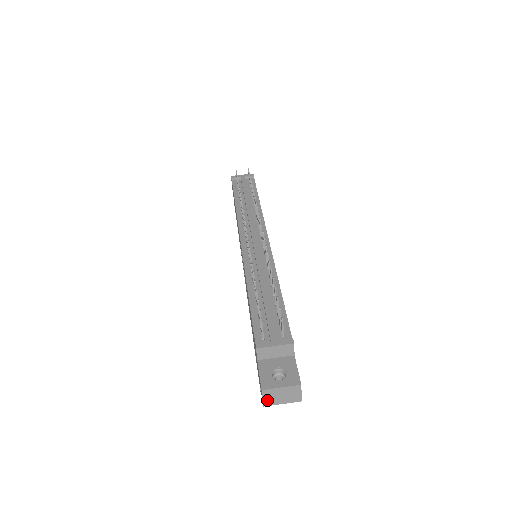
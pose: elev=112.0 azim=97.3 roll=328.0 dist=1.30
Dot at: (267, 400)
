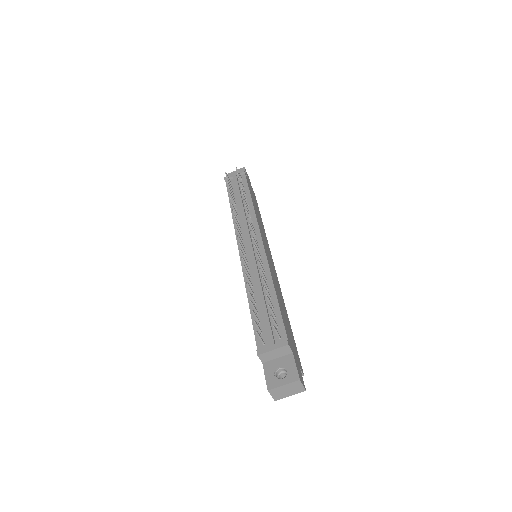
Dot at: (276, 396)
